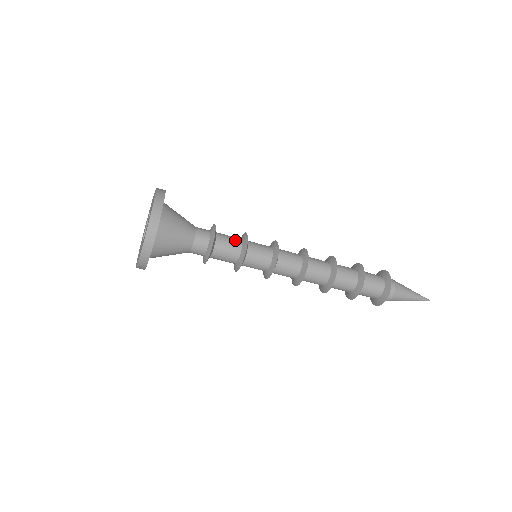
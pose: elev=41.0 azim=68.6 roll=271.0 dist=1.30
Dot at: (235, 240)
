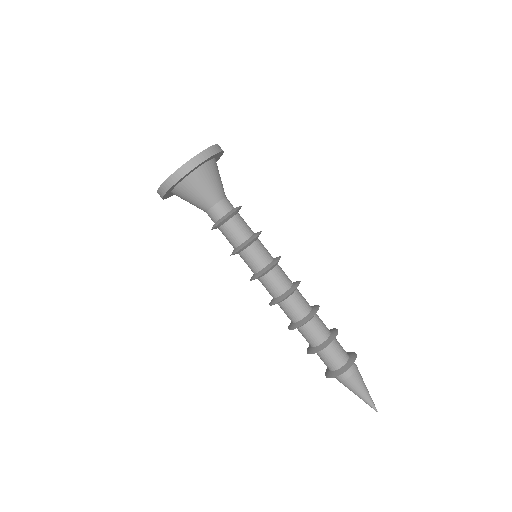
Dot at: occluded
